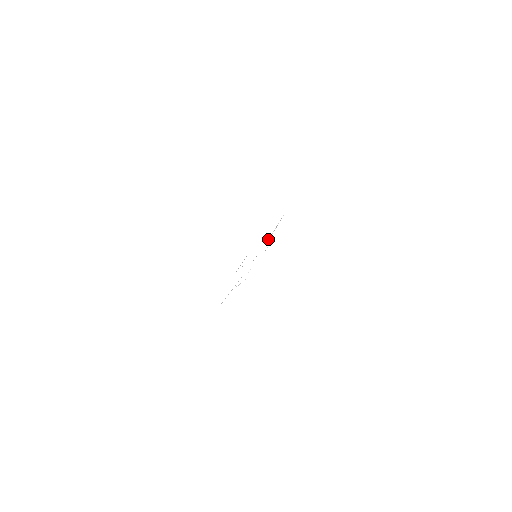
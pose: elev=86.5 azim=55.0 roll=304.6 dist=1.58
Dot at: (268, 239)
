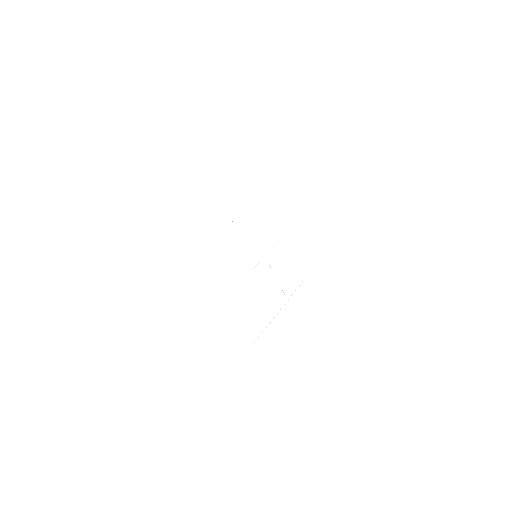
Dot at: occluded
